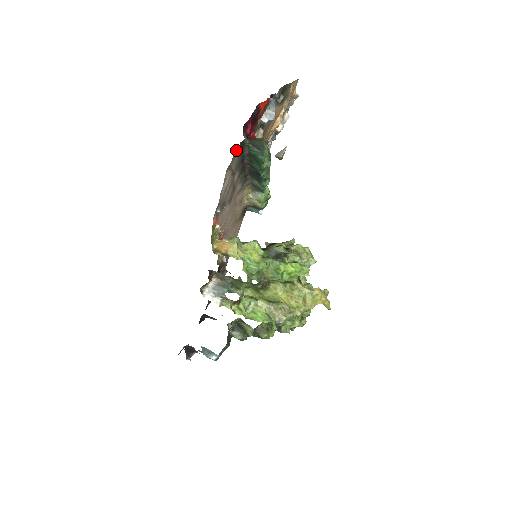
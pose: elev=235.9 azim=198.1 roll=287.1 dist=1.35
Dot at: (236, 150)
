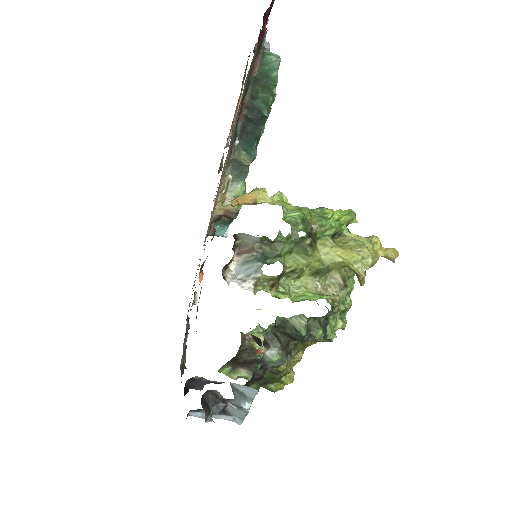
Dot at: (255, 50)
